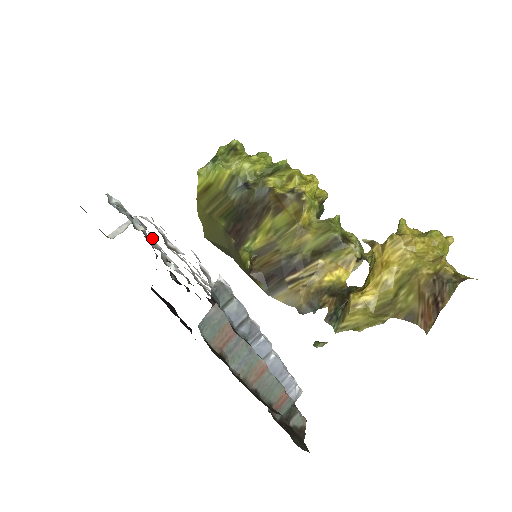
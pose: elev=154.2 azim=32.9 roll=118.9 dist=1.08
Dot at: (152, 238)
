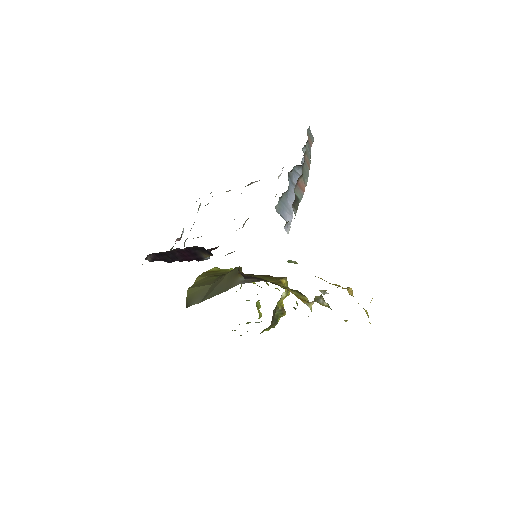
Dot at: occluded
